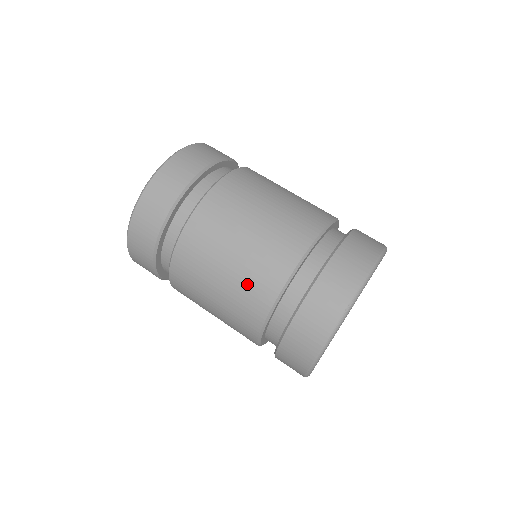
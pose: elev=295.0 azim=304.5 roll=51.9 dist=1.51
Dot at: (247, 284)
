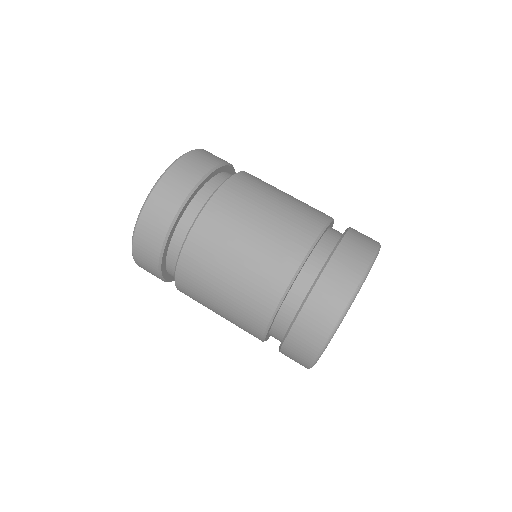
Dot at: (238, 323)
